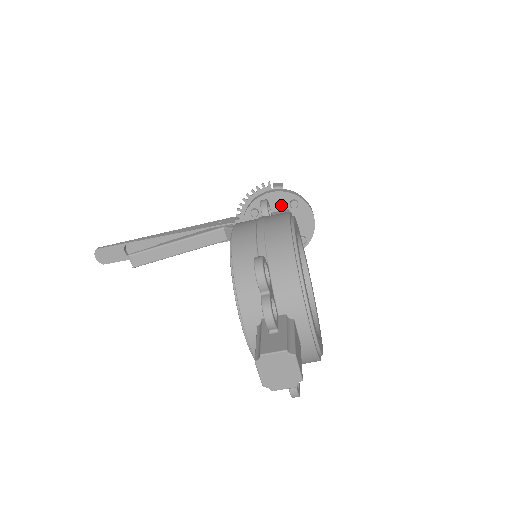
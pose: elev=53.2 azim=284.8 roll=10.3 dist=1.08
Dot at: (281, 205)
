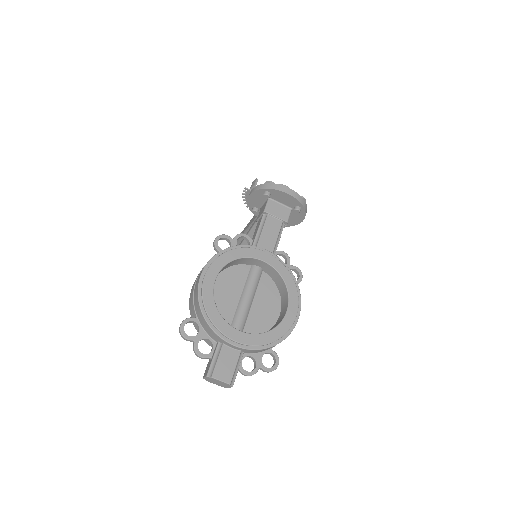
Dot at: (263, 198)
